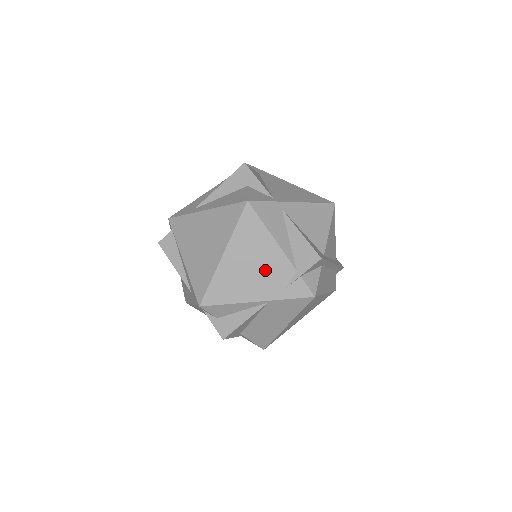
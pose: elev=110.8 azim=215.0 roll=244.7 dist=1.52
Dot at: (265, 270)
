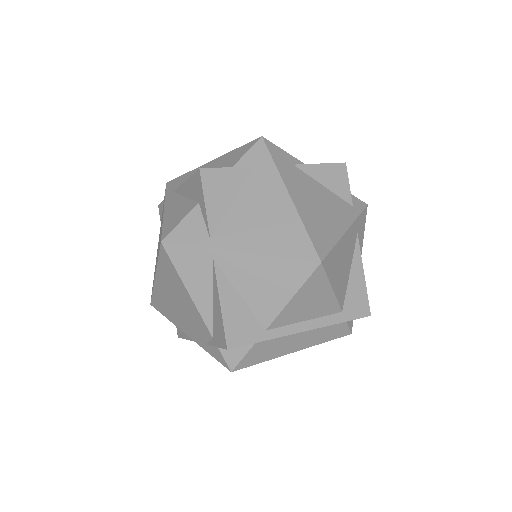
Dot at: (188, 316)
